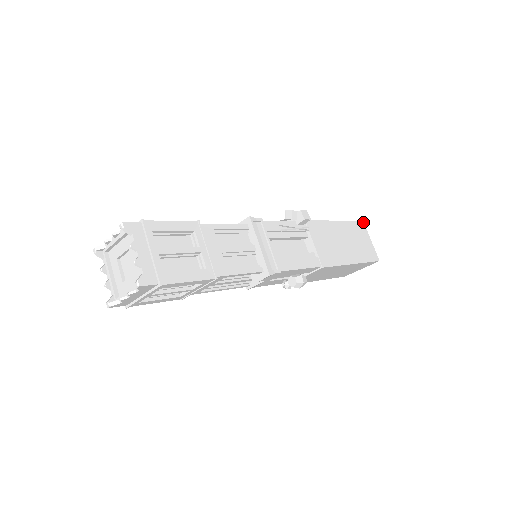
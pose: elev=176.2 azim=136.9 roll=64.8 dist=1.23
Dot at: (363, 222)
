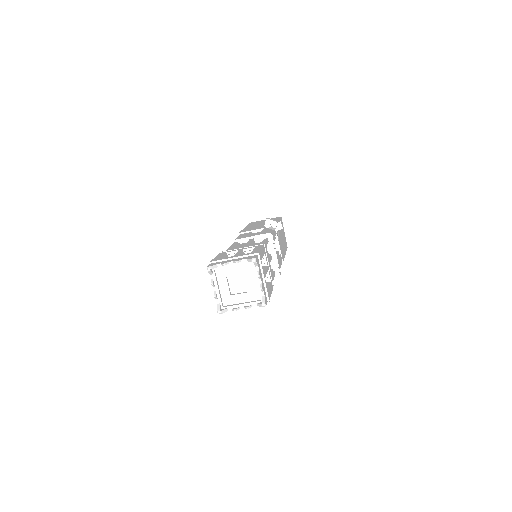
Dot at: (281, 217)
